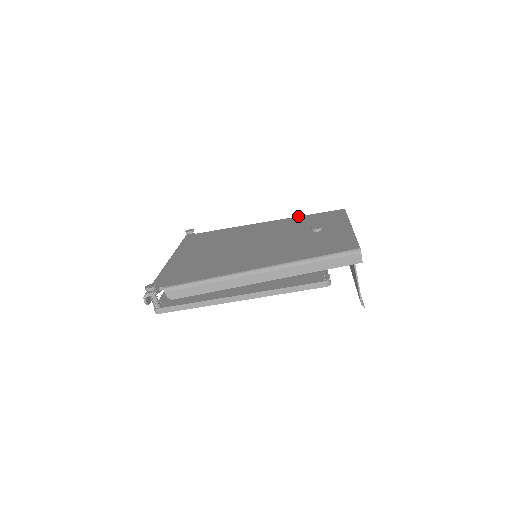
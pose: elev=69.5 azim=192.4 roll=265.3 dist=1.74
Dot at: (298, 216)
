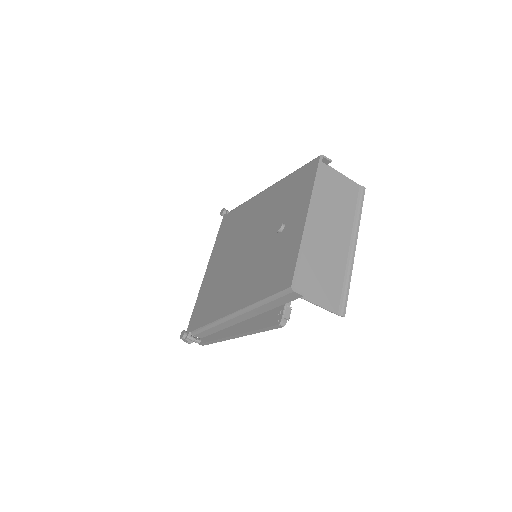
Dot at: (285, 177)
